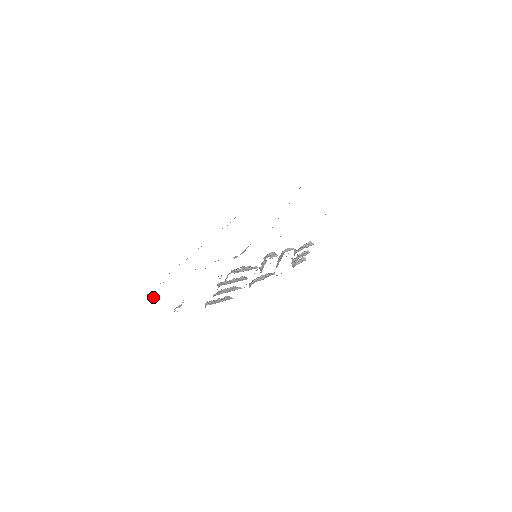
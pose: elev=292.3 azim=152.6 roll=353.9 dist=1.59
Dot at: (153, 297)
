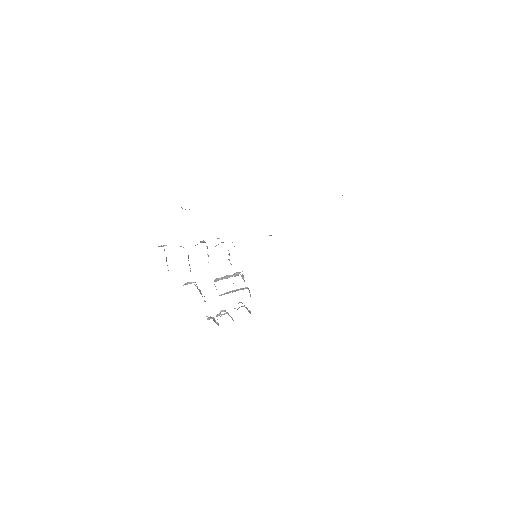
Dot at: occluded
